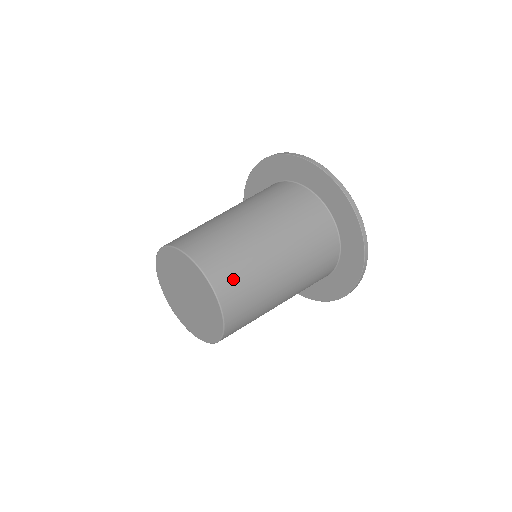
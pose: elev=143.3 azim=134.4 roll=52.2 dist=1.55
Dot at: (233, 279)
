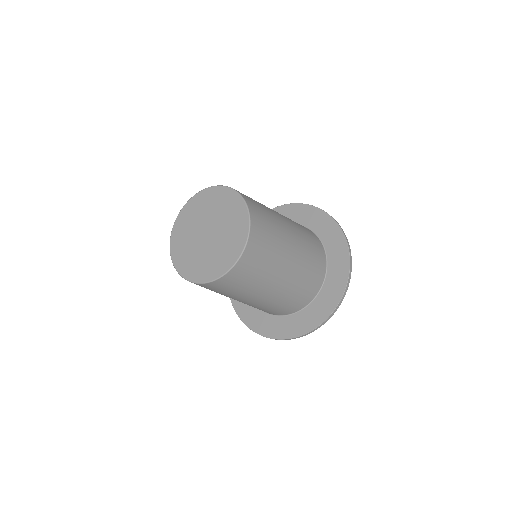
Dot at: occluded
